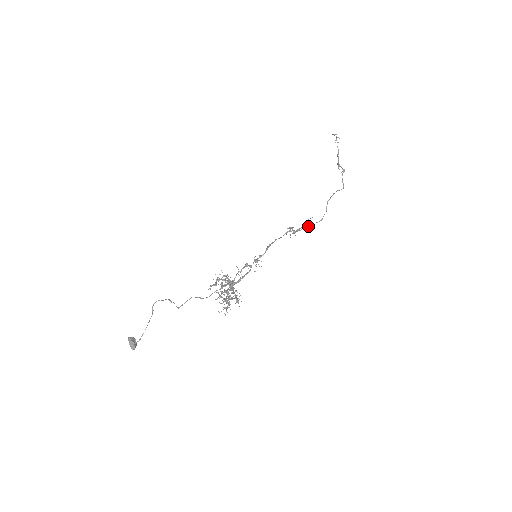
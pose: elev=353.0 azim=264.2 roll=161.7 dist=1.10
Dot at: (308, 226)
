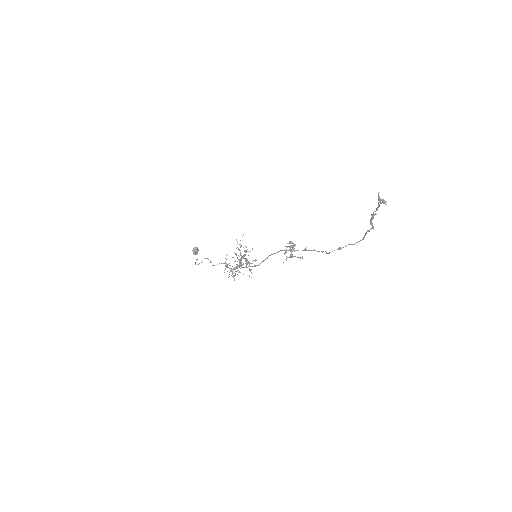
Dot at: (307, 250)
